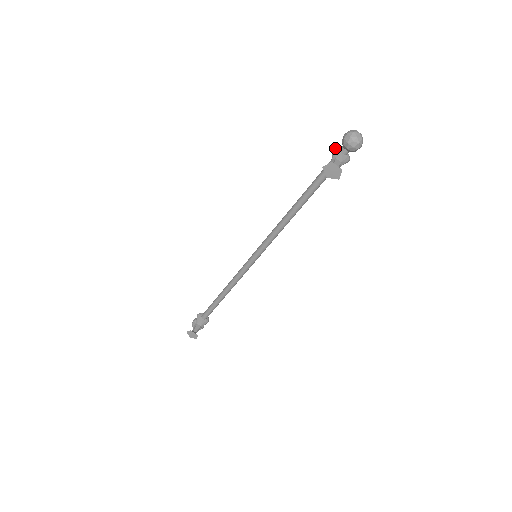
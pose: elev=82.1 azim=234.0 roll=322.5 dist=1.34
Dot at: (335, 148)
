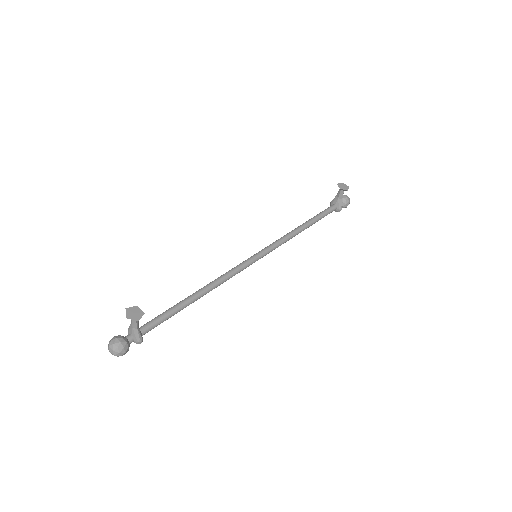
Dot at: occluded
